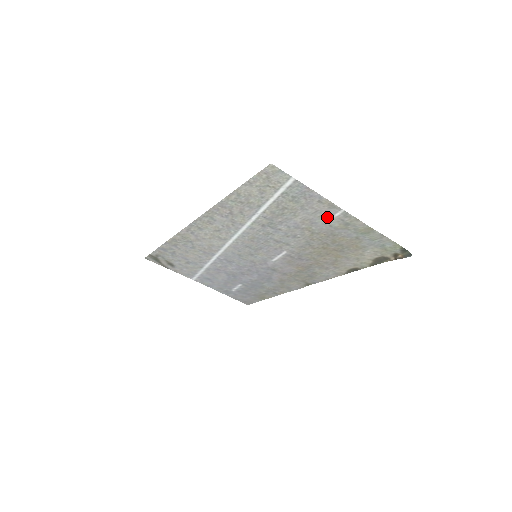
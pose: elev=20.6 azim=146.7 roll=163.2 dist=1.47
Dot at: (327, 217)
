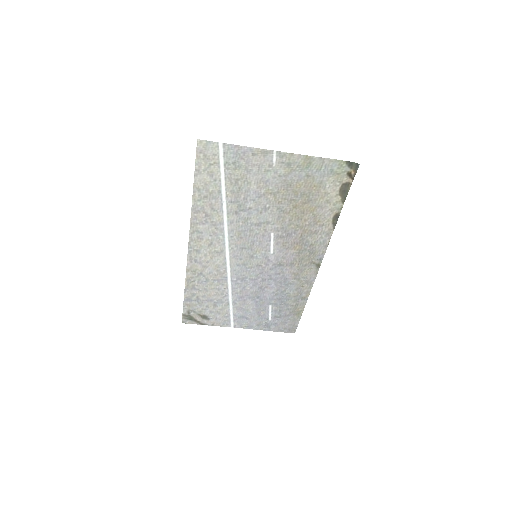
Dot at: (270, 168)
